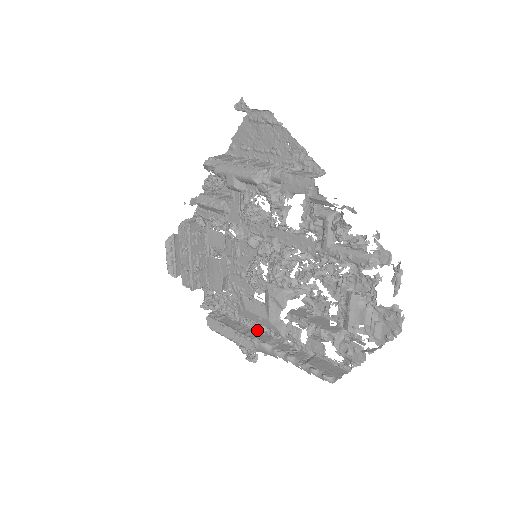
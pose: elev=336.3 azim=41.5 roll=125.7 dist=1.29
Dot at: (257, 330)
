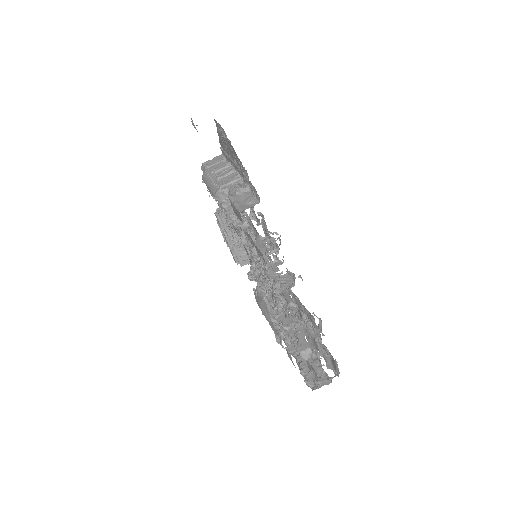
Dot at: occluded
